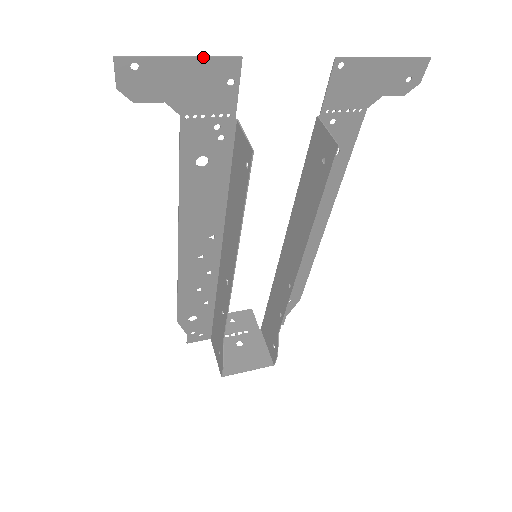
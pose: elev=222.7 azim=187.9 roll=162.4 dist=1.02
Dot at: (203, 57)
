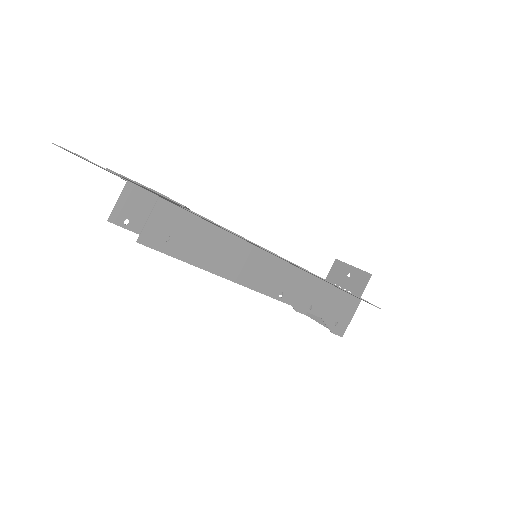
Dot at: (69, 151)
